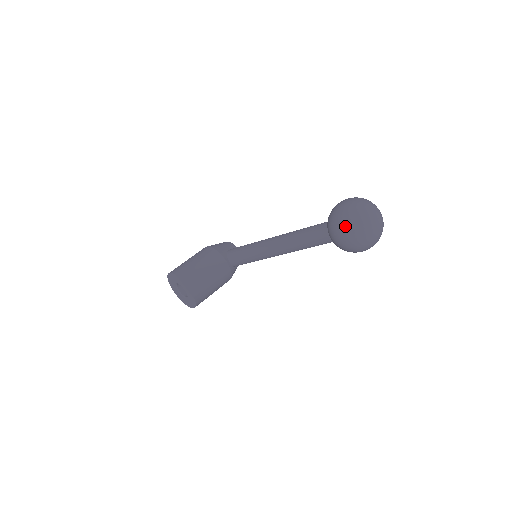
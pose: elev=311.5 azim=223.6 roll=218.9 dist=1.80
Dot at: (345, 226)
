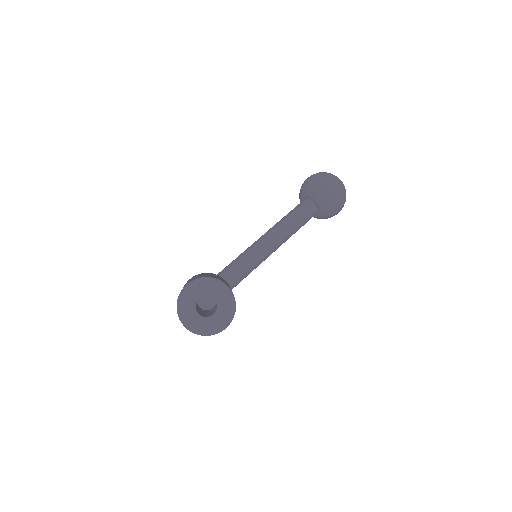
Dot at: (329, 180)
